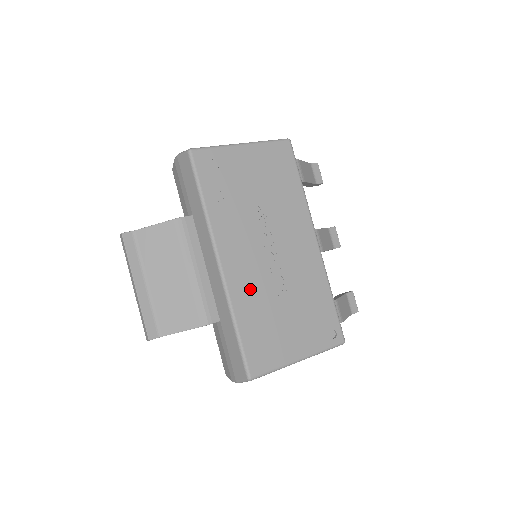
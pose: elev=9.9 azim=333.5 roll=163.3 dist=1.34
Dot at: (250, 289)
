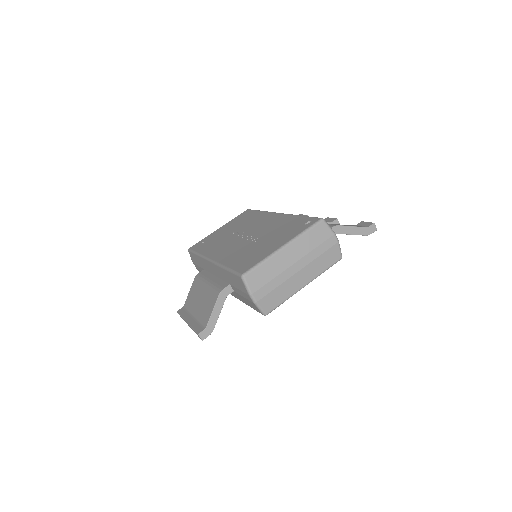
Dot at: (233, 253)
